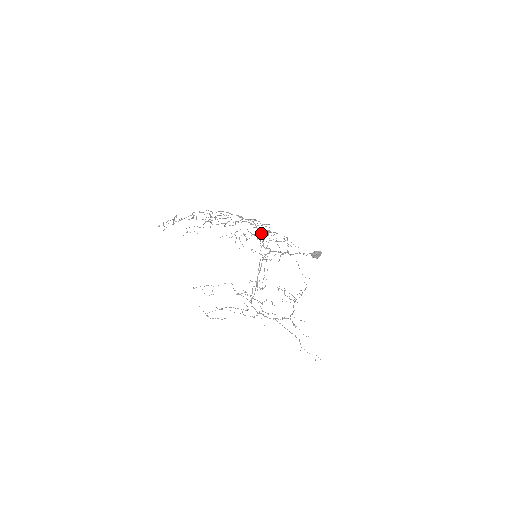
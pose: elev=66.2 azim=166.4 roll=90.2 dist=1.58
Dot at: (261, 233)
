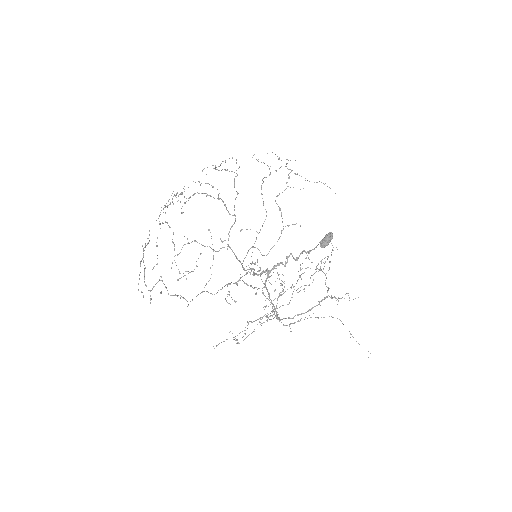
Dot at: occluded
